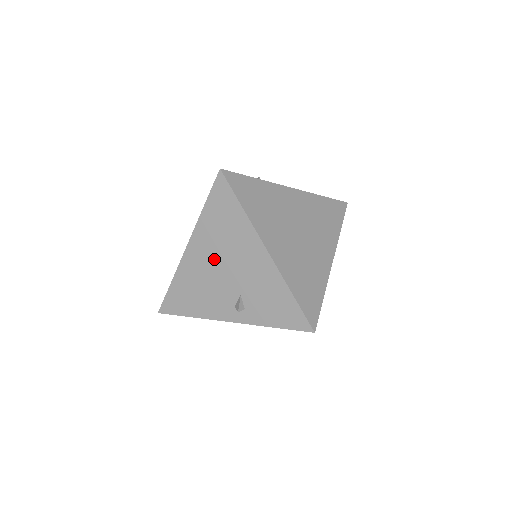
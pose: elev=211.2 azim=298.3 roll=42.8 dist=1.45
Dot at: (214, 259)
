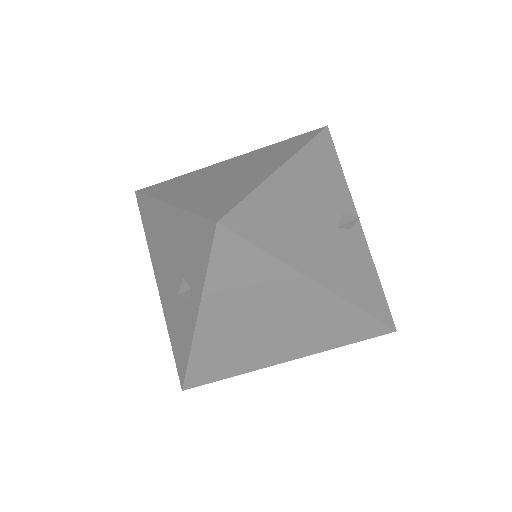
Dot at: (164, 270)
